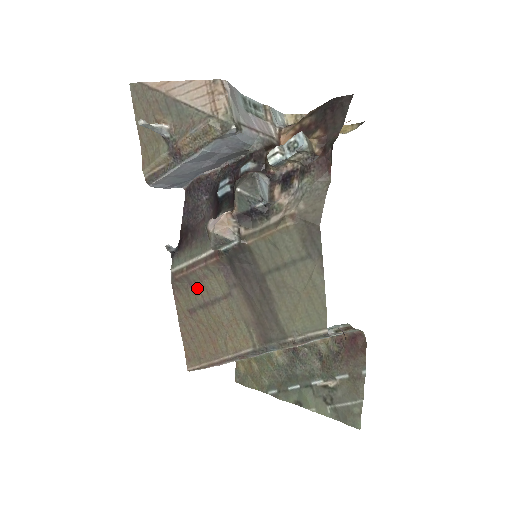
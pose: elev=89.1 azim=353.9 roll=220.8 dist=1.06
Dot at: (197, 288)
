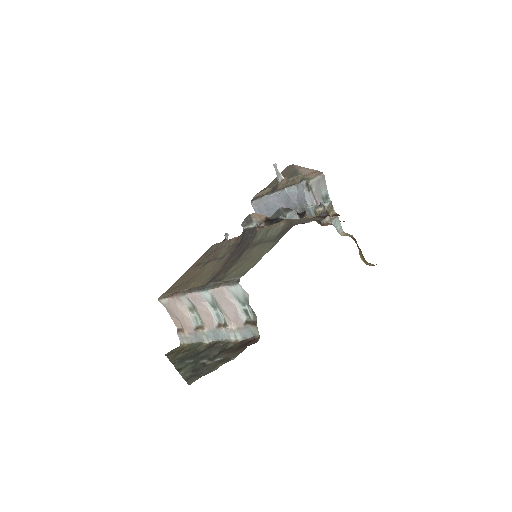
Dot at: (215, 253)
